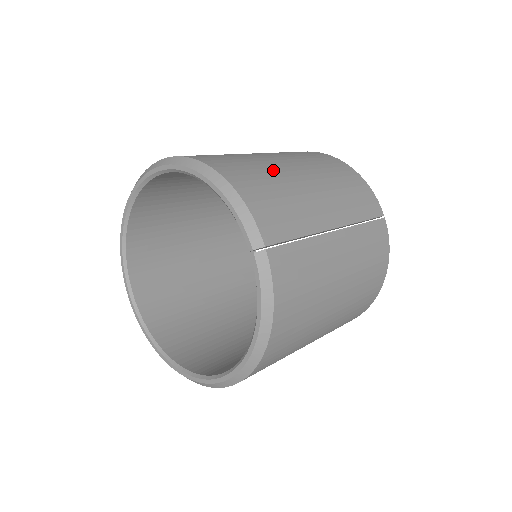
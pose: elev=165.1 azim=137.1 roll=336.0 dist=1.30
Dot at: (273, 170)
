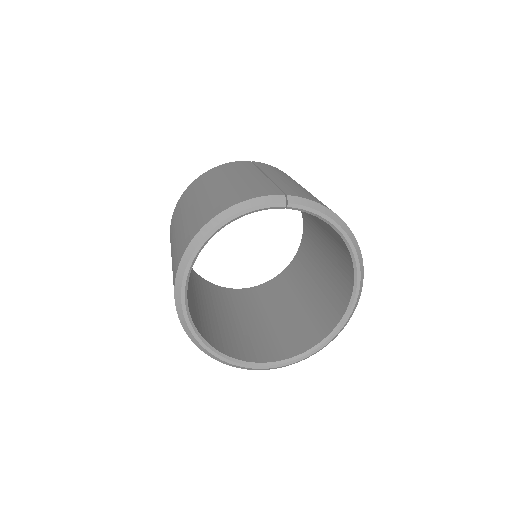
Dot at: (212, 197)
